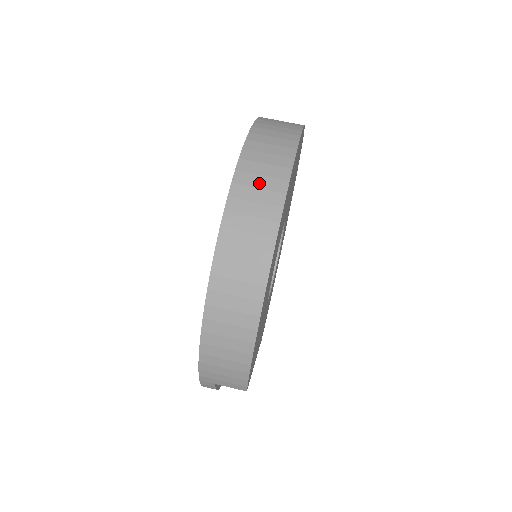
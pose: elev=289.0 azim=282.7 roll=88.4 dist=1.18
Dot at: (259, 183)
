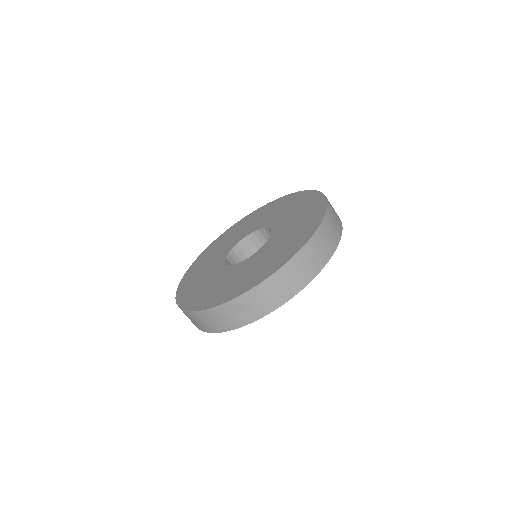
Dot at: (254, 304)
